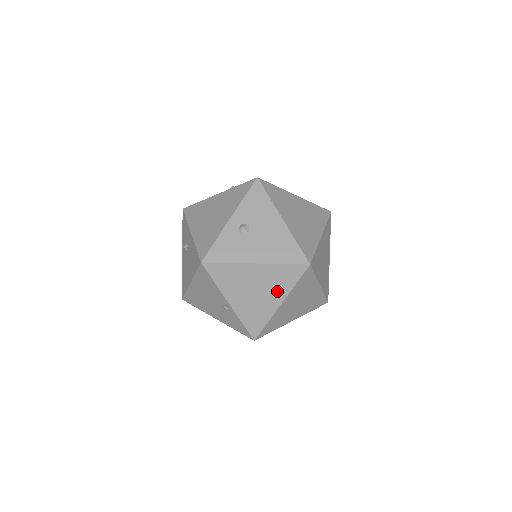
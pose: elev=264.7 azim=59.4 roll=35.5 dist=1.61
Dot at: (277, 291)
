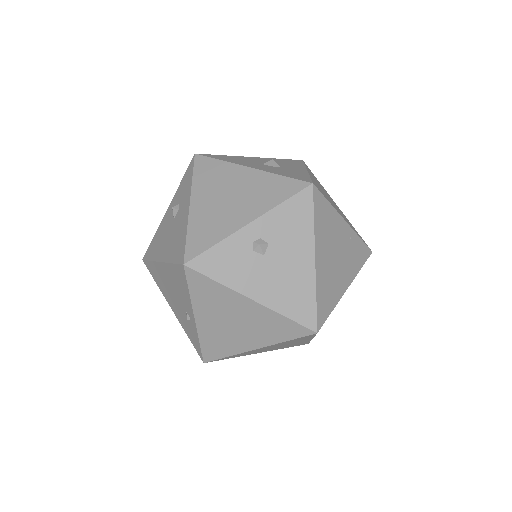
Dot at: (260, 336)
